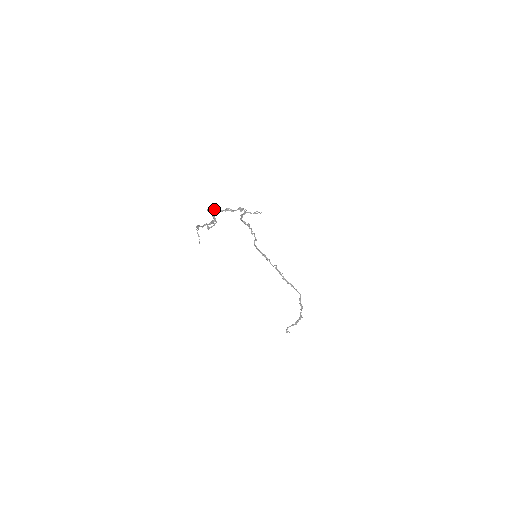
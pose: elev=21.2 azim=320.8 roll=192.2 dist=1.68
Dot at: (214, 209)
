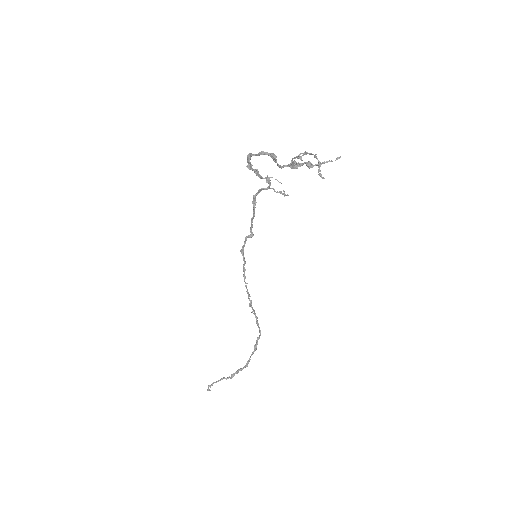
Dot at: occluded
